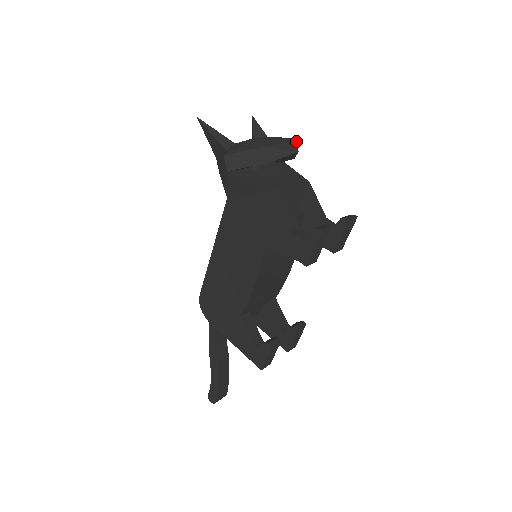
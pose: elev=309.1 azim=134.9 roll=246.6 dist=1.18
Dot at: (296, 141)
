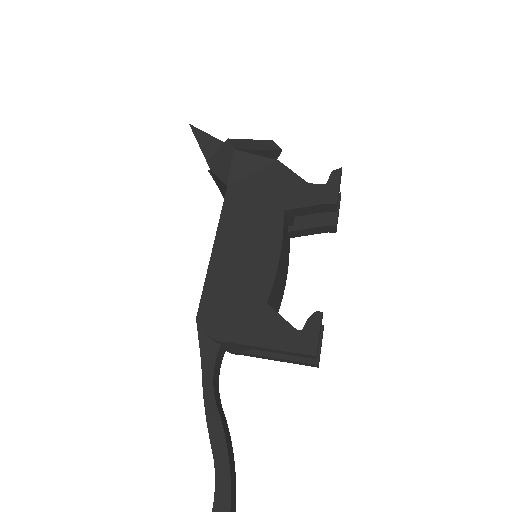
Dot at: occluded
